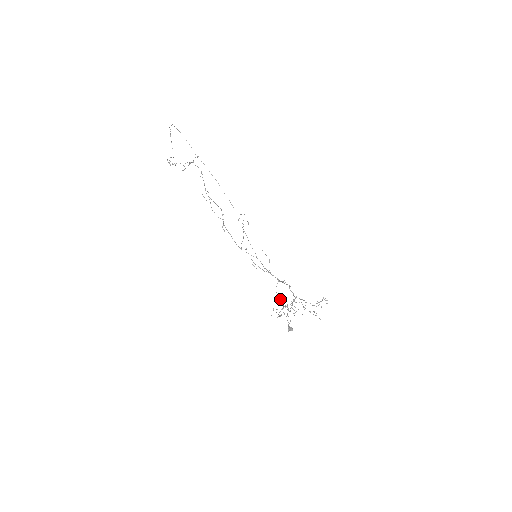
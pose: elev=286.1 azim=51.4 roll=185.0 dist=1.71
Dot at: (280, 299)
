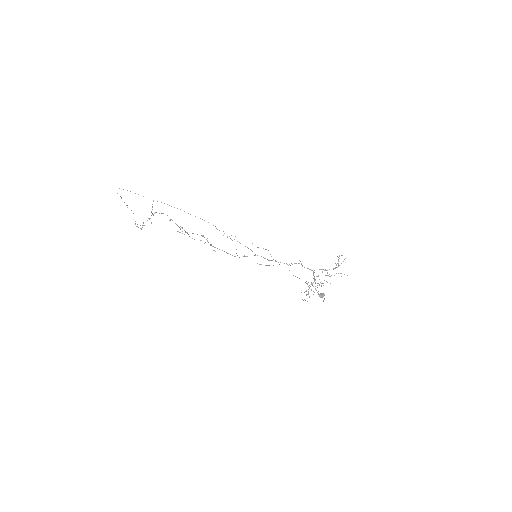
Dot at: (299, 278)
